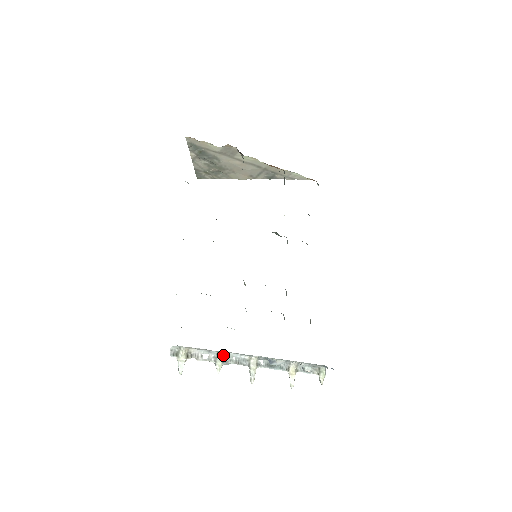
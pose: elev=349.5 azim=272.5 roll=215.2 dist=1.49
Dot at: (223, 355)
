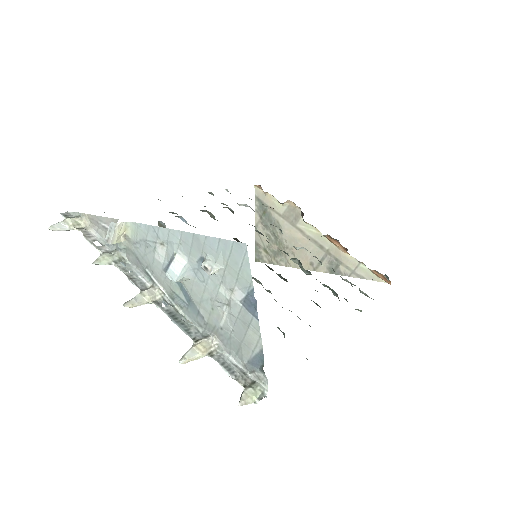
Dot at: occluded
